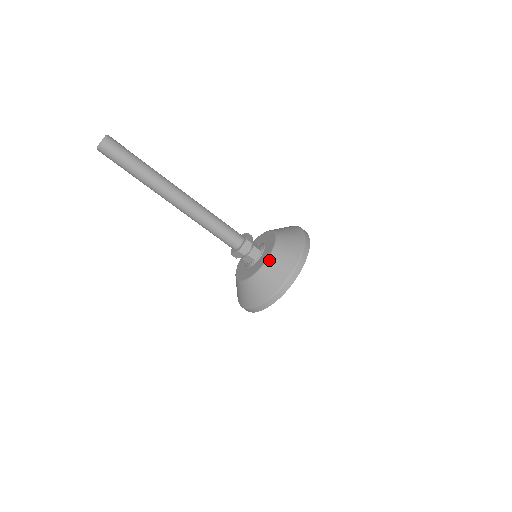
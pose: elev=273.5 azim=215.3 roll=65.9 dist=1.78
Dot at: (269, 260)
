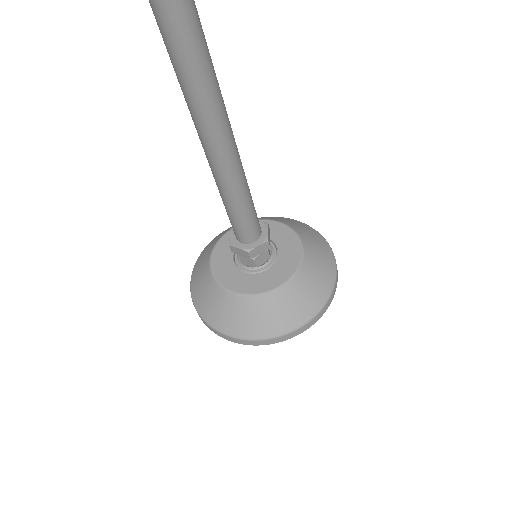
Dot at: (285, 288)
